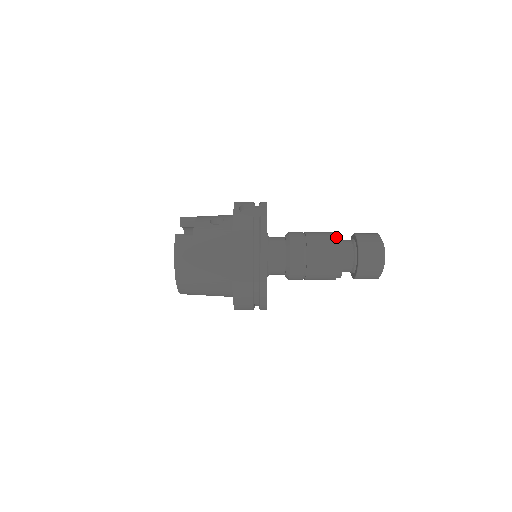
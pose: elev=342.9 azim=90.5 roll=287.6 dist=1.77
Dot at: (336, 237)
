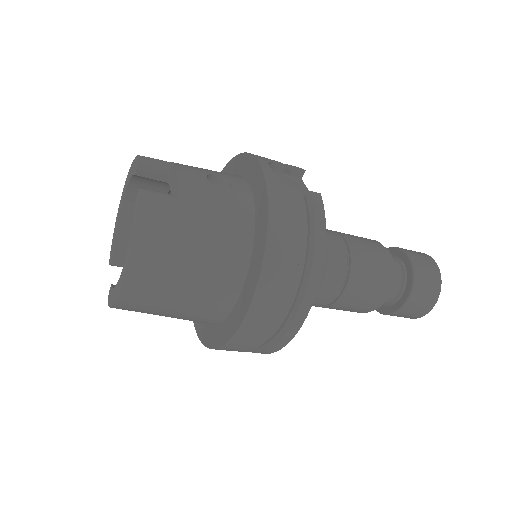
Dot at: (385, 249)
